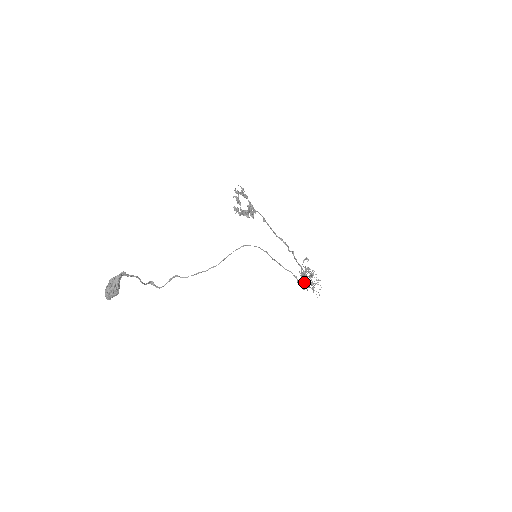
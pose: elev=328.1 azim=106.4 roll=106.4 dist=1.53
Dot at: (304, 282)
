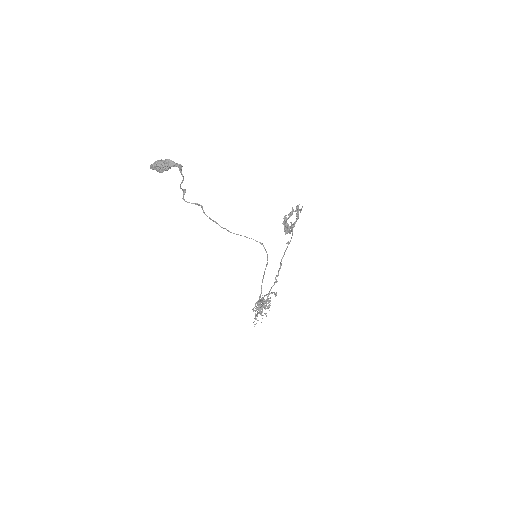
Dot at: (258, 305)
